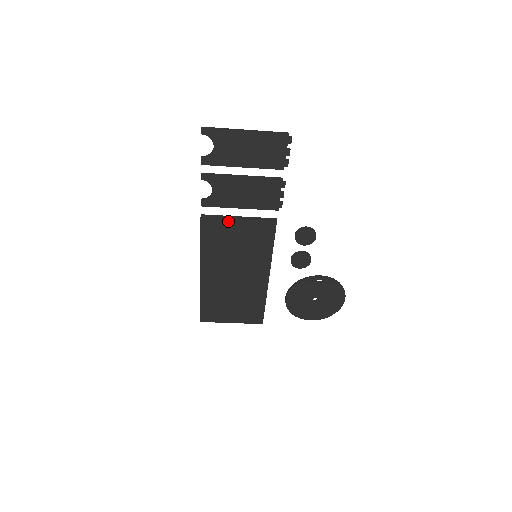
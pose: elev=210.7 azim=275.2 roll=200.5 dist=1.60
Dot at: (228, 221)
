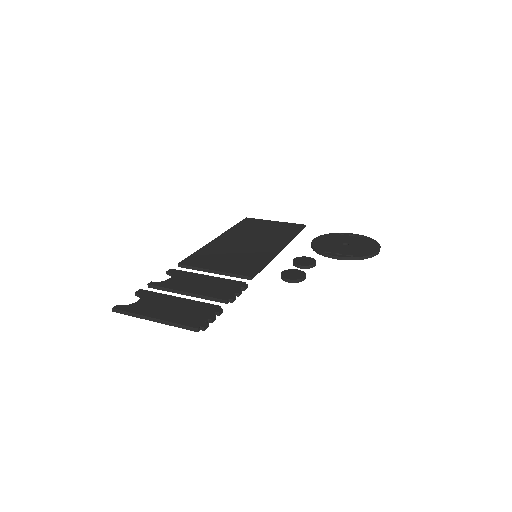
Dot at: (205, 269)
